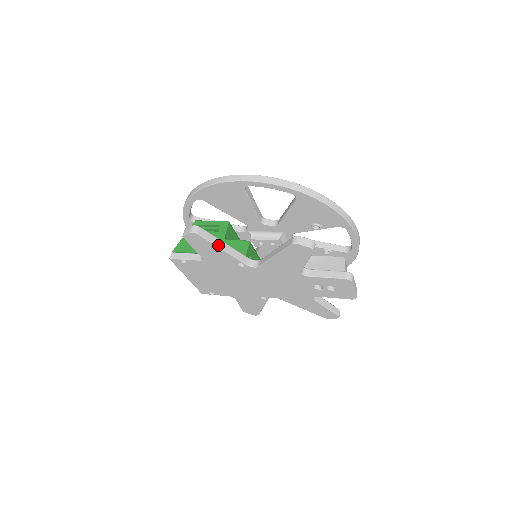
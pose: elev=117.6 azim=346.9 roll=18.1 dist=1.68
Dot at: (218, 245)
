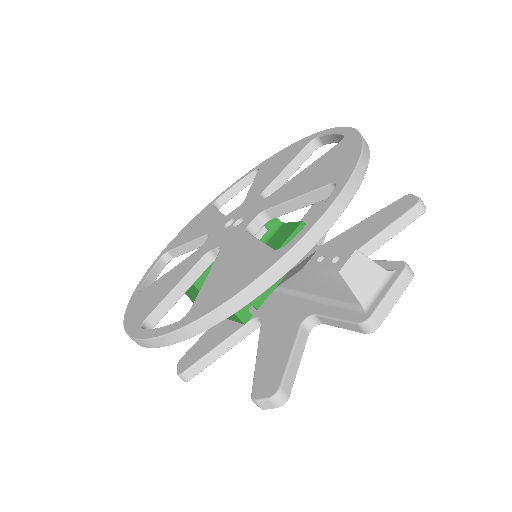
Dot at: (214, 359)
